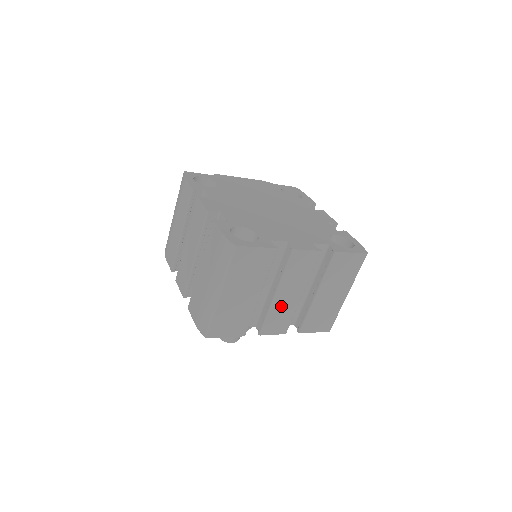
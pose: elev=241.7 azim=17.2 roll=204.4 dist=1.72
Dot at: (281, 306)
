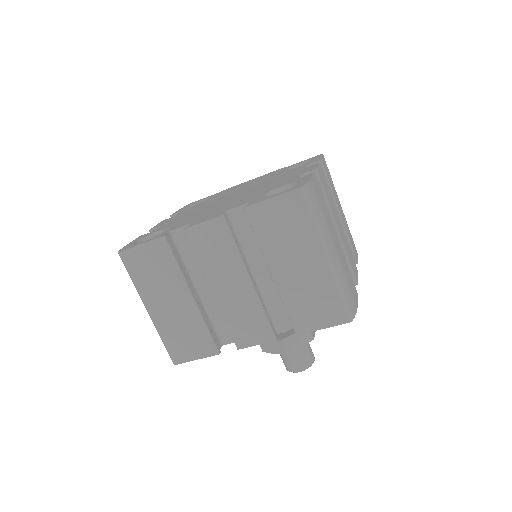
Dot at: (233, 304)
